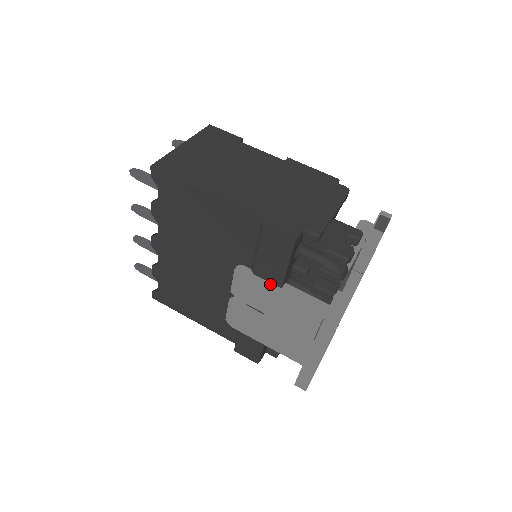
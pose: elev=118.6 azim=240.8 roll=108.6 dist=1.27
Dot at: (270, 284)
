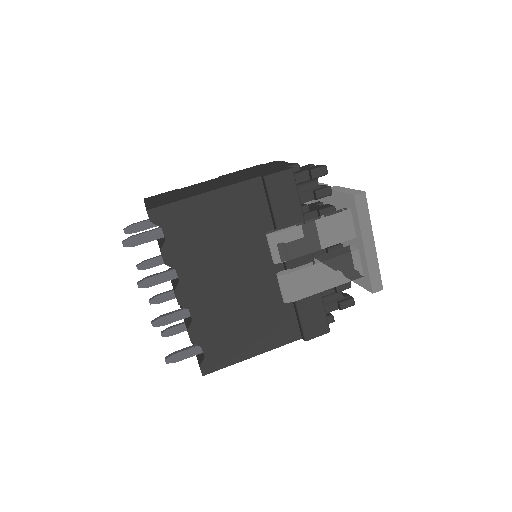
Dot at: (298, 224)
